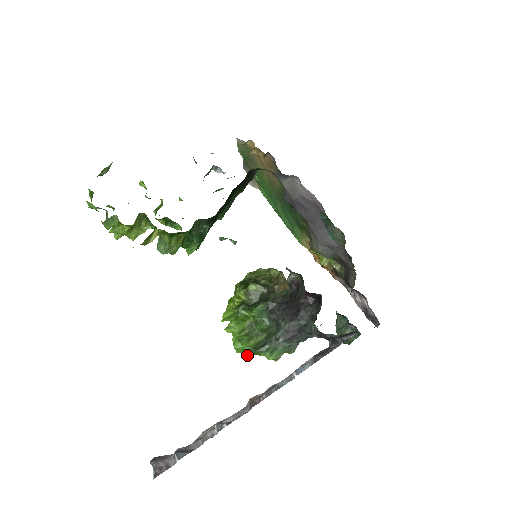
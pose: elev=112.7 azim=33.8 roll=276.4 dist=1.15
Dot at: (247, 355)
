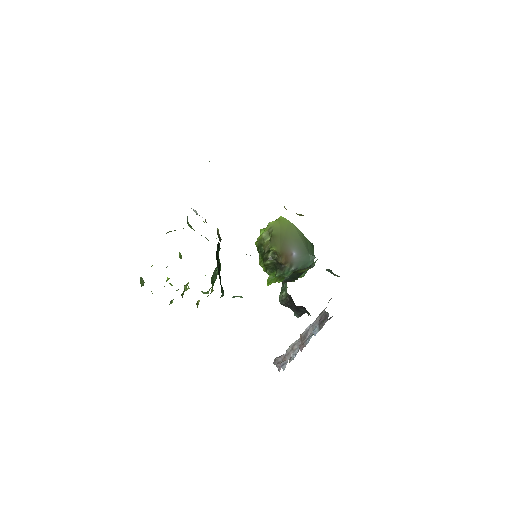
Dot at: occluded
